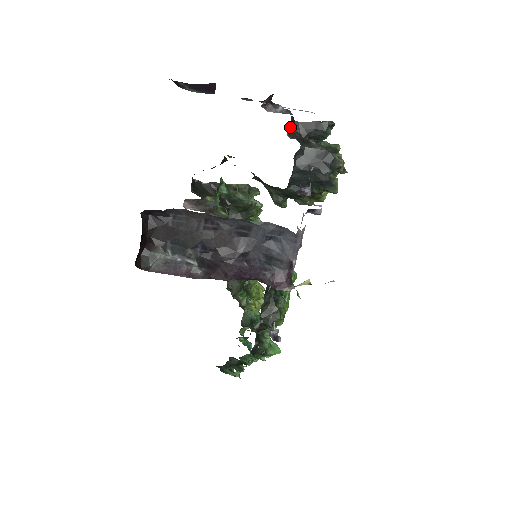
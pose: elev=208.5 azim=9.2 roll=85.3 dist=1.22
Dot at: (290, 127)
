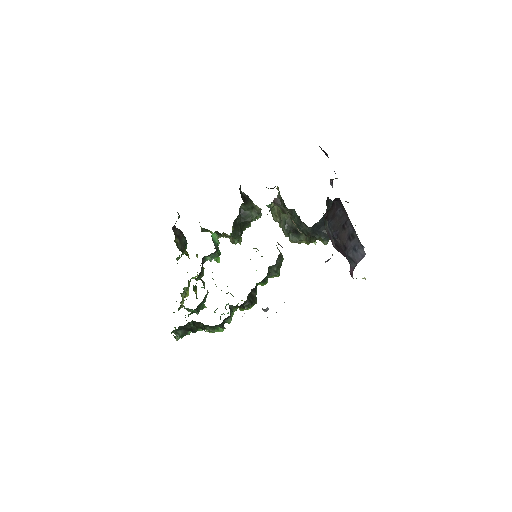
Dot at: occluded
